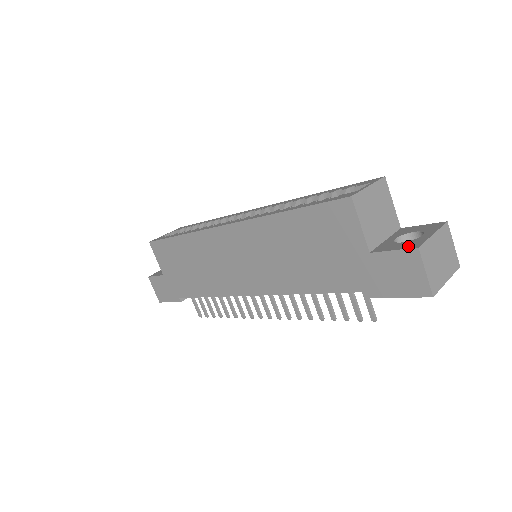
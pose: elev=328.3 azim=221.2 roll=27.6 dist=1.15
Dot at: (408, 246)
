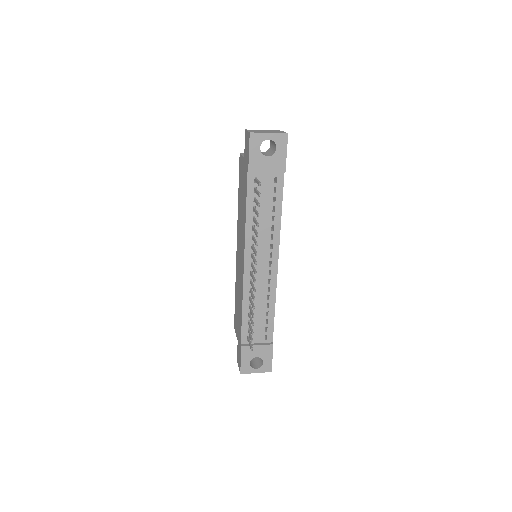
Dot at: occluded
